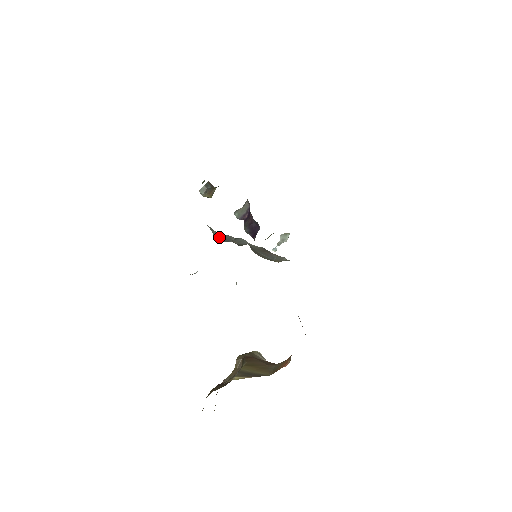
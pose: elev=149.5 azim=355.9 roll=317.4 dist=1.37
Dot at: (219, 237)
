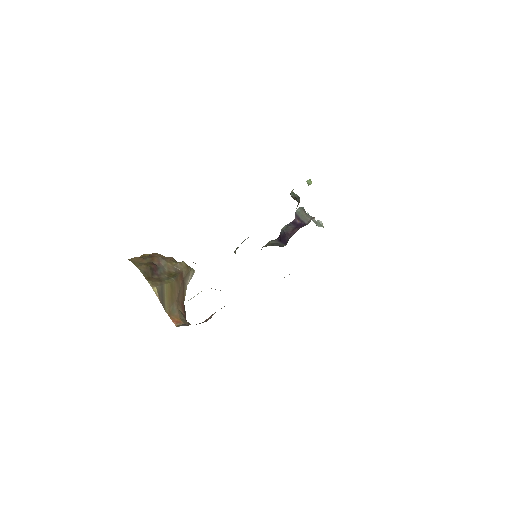
Dot at: occluded
